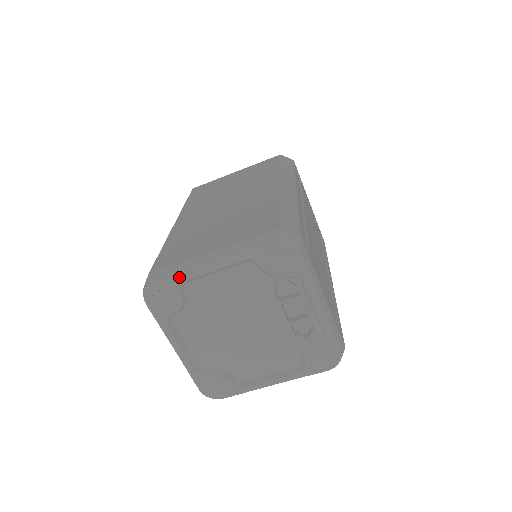
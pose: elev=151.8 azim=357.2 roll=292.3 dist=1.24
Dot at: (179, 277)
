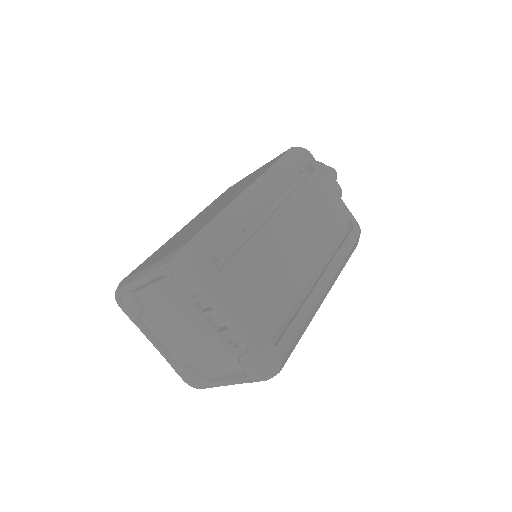
Dot at: (127, 288)
